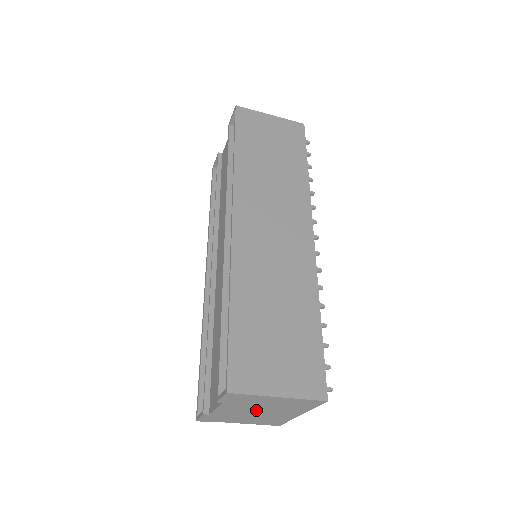
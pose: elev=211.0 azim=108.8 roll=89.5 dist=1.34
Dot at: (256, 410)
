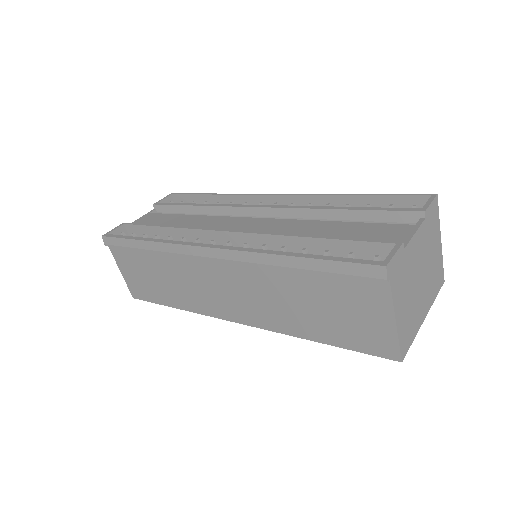
Dot at: (422, 268)
